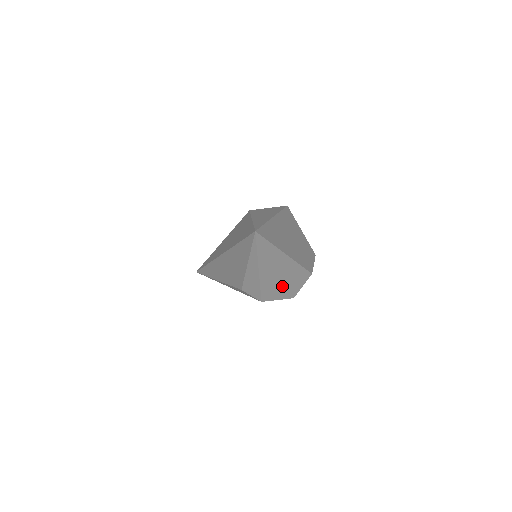
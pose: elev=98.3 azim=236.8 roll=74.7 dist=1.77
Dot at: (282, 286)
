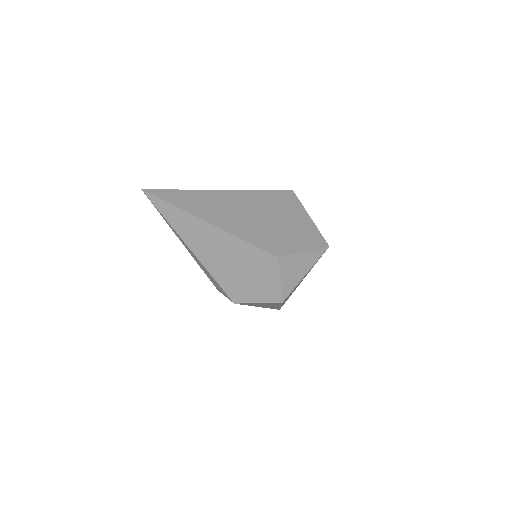
Dot at: (245, 278)
